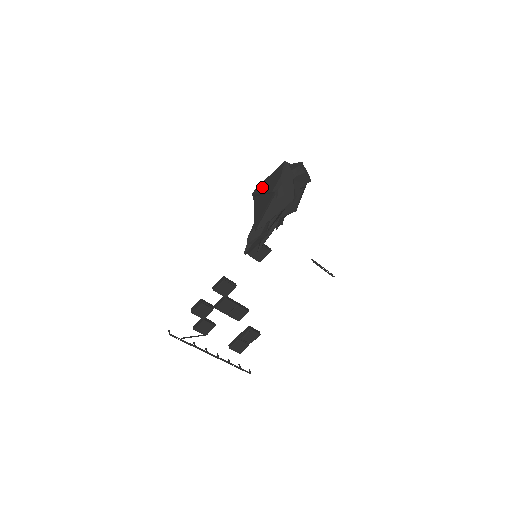
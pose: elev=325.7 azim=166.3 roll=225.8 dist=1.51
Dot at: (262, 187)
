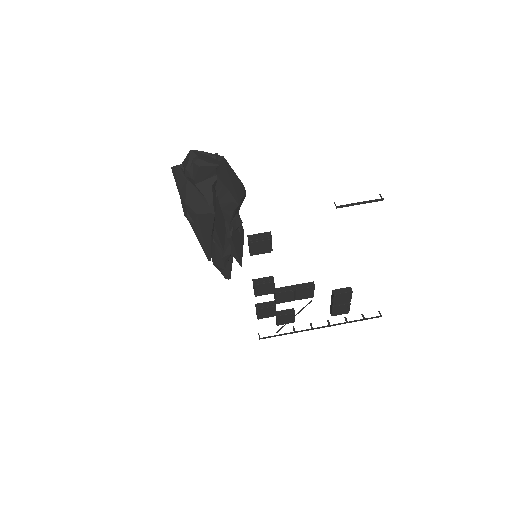
Dot at: occluded
